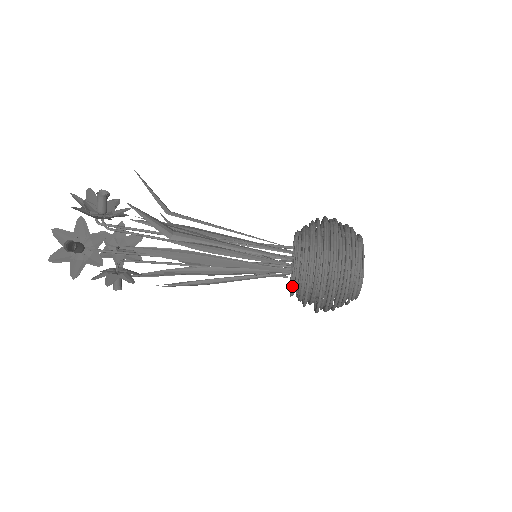
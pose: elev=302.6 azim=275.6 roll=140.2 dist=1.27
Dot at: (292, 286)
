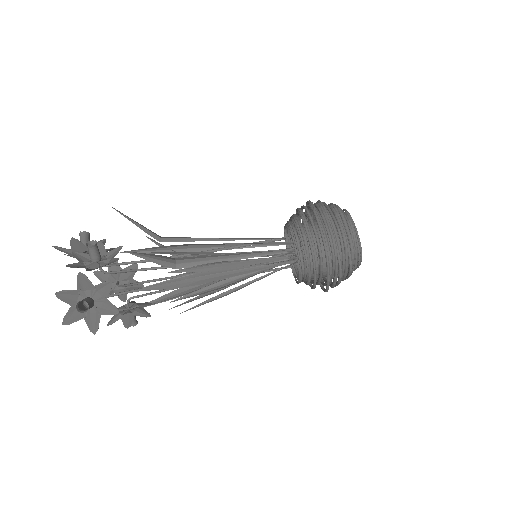
Dot at: (299, 276)
